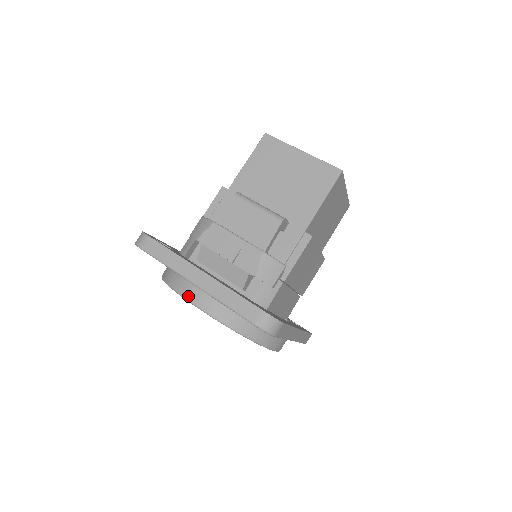
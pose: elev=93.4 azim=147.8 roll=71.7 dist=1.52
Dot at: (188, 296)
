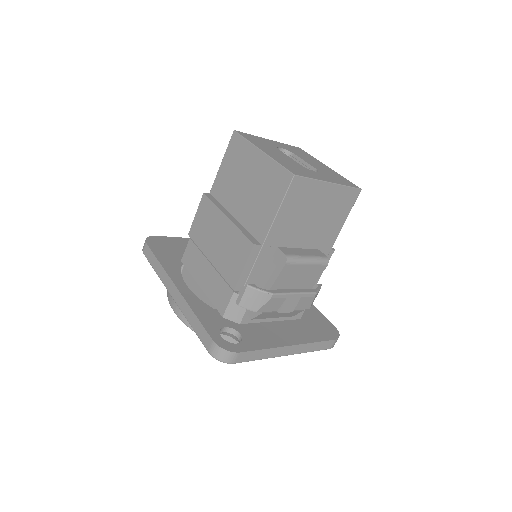
Dot at: occluded
